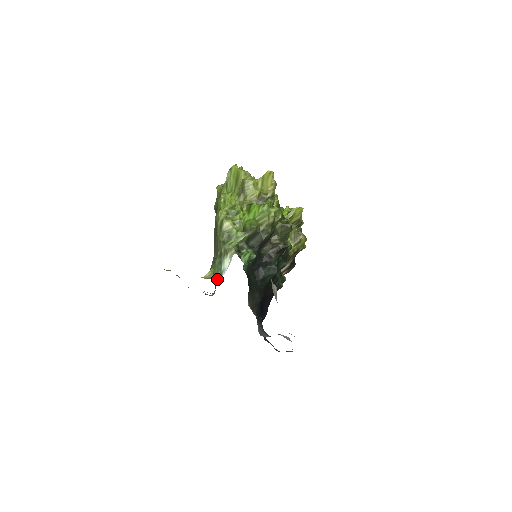
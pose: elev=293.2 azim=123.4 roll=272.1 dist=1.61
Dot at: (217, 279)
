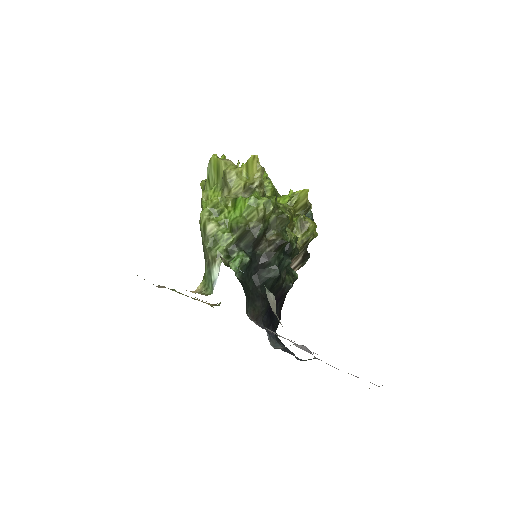
Dot at: (209, 292)
